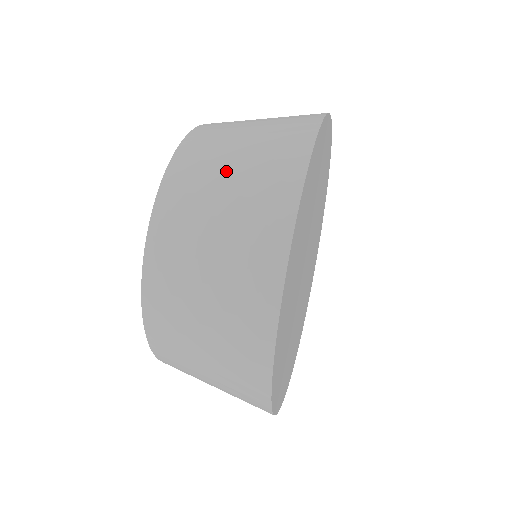
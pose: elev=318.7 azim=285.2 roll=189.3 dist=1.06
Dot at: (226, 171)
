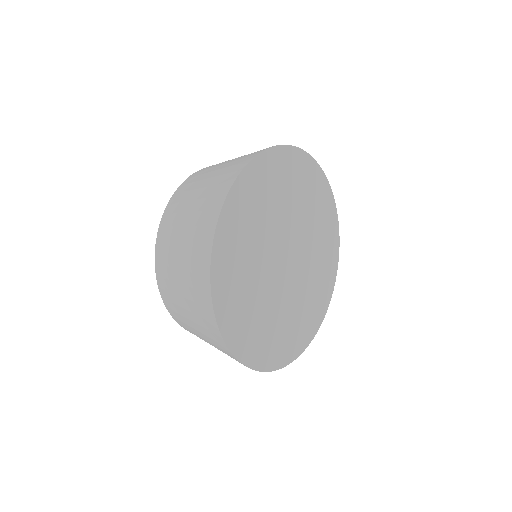
Dot at: occluded
